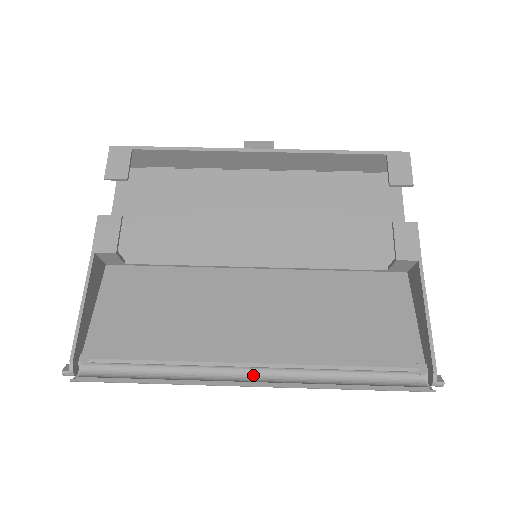
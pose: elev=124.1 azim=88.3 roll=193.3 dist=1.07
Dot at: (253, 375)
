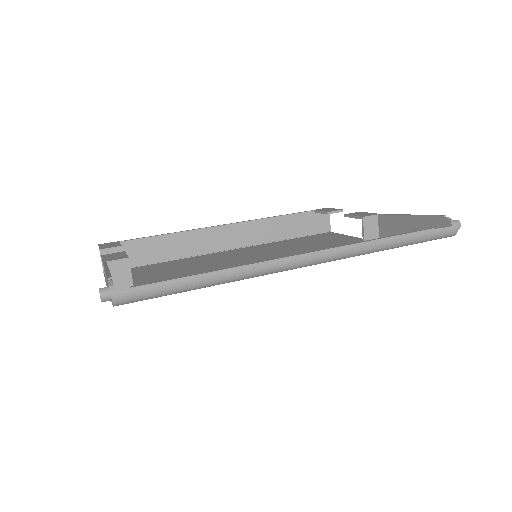
Dot at: occluded
